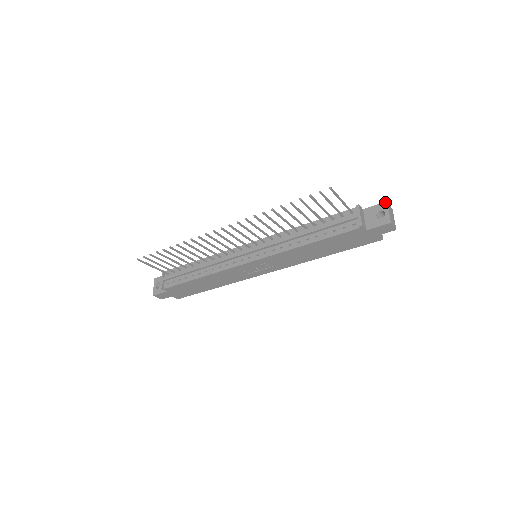
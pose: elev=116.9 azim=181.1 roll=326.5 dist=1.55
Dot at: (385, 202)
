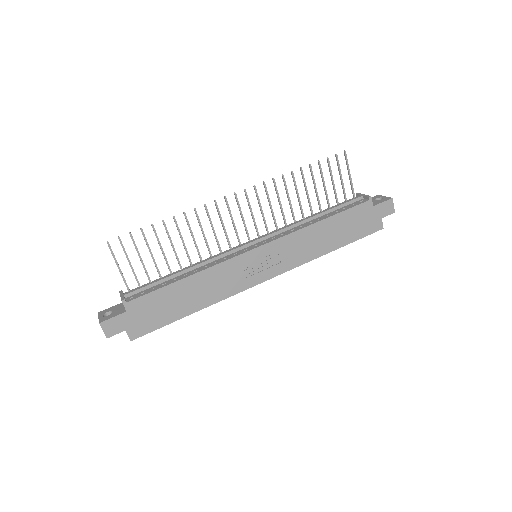
Dot at: (377, 195)
